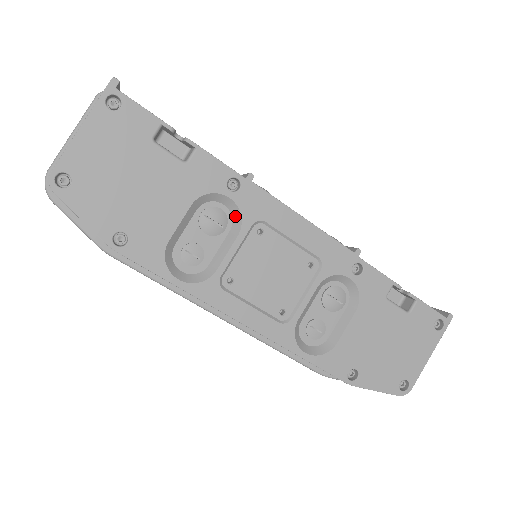
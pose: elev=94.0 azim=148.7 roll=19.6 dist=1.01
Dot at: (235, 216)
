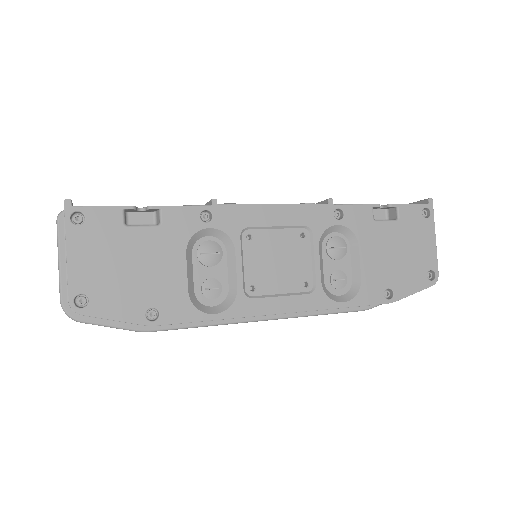
Dot at: (223, 238)
